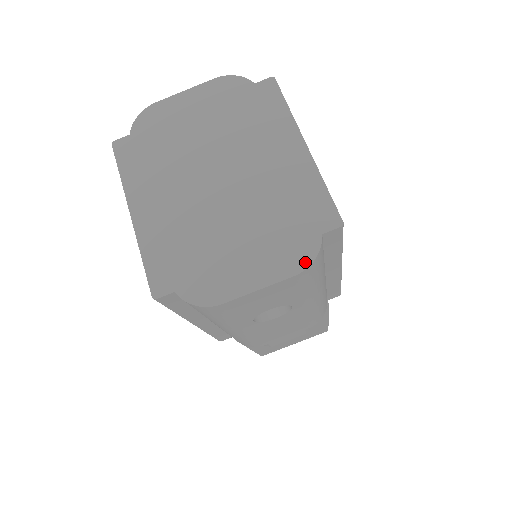
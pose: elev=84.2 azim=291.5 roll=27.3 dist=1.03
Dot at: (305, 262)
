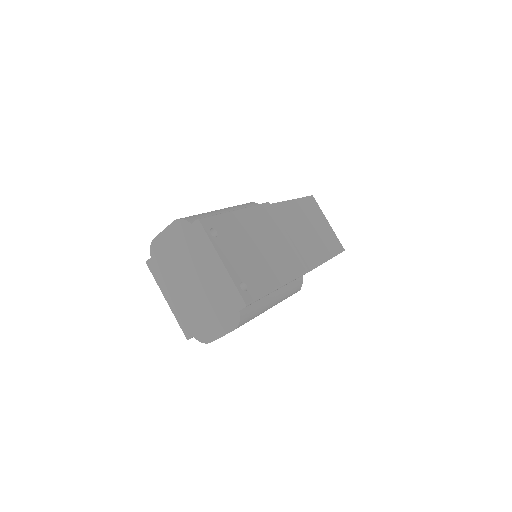
Dot at: (236, 324)
